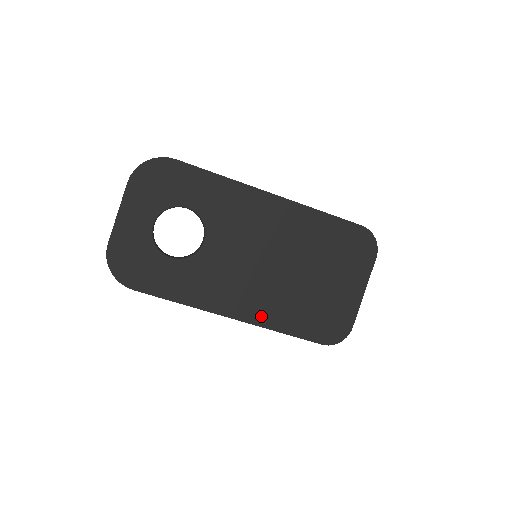
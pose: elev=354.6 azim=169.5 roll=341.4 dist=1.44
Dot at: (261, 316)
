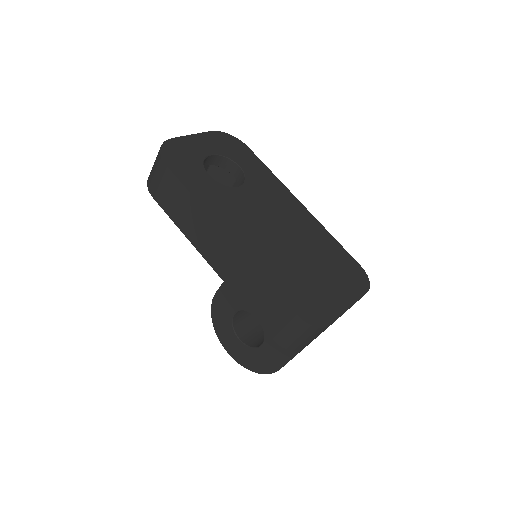
Dot at: (254, 254)
